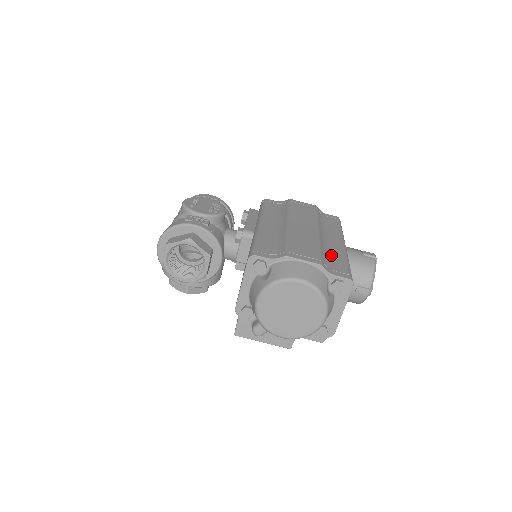
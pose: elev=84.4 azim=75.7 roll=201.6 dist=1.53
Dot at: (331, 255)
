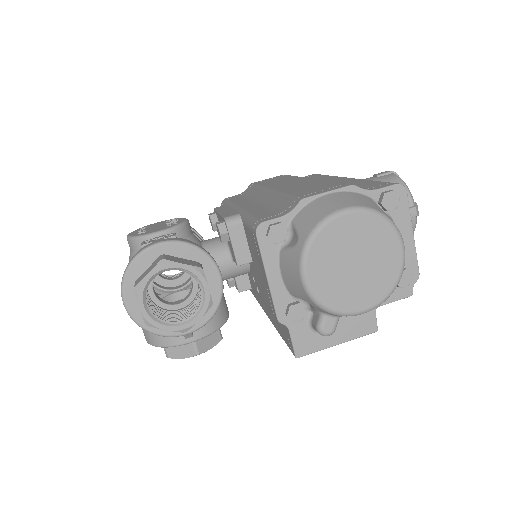
Dot at: occluded
